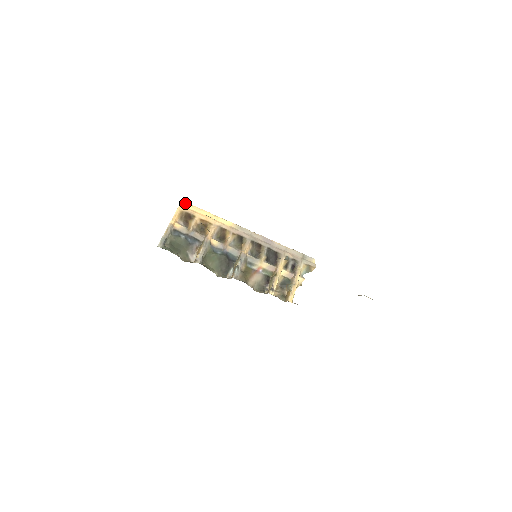
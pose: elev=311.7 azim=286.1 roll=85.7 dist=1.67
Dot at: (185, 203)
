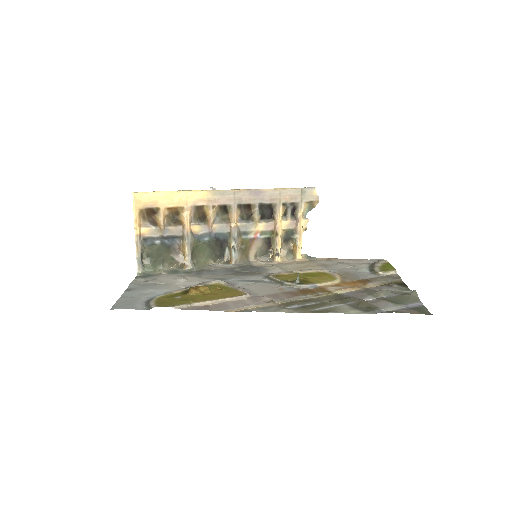
Dot at: (138, 194)
